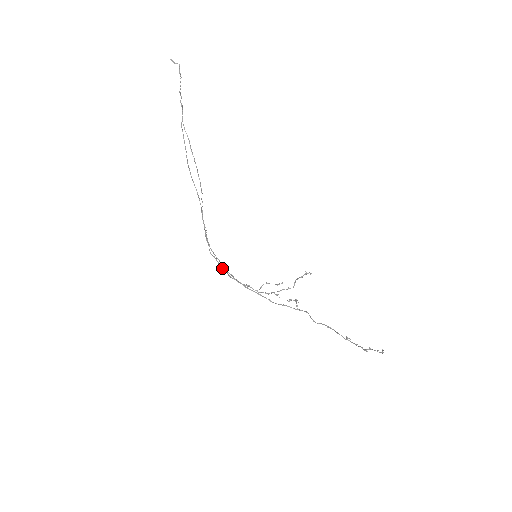
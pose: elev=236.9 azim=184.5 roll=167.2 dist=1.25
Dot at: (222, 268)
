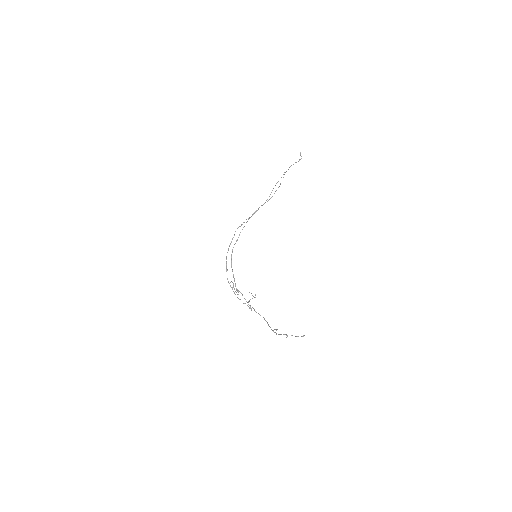
Dot at: occluded
